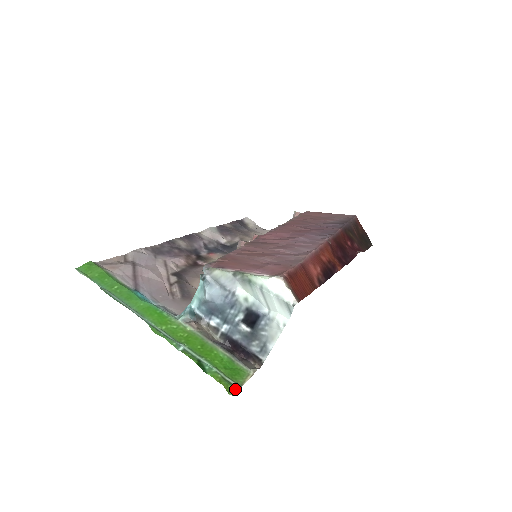
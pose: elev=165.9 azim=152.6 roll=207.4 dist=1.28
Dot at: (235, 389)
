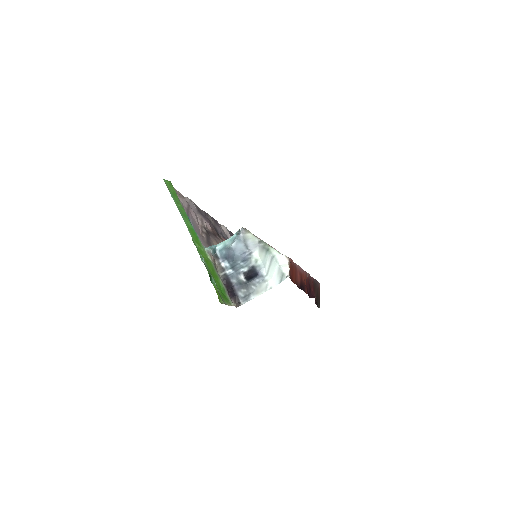
Dot at: (223, 302)
